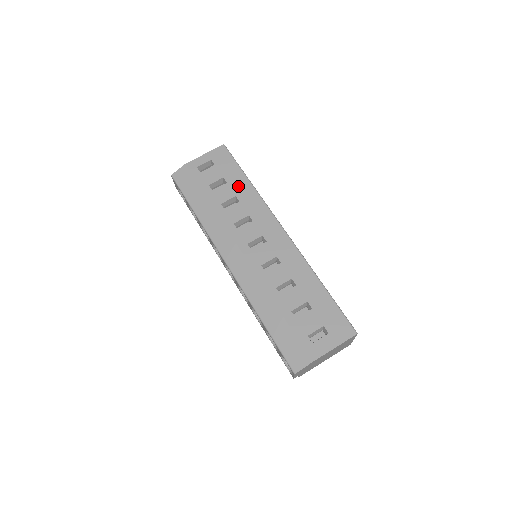
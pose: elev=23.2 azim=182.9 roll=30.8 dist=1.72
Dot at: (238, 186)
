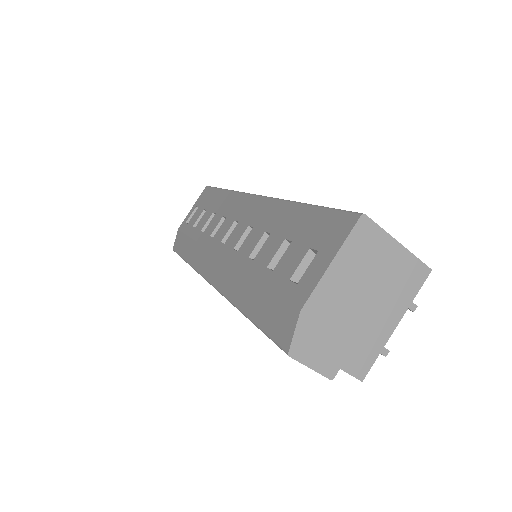
Dot at: (215, 203)
